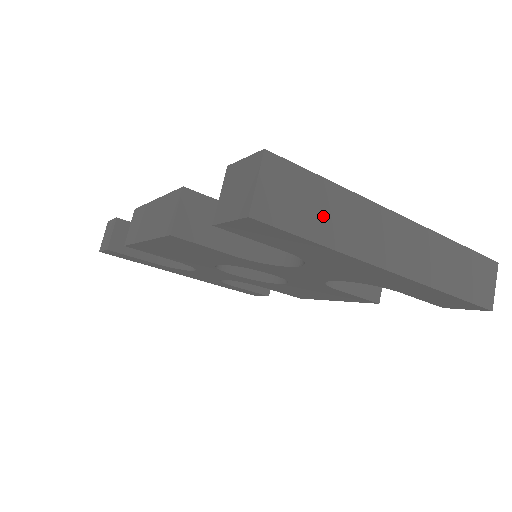
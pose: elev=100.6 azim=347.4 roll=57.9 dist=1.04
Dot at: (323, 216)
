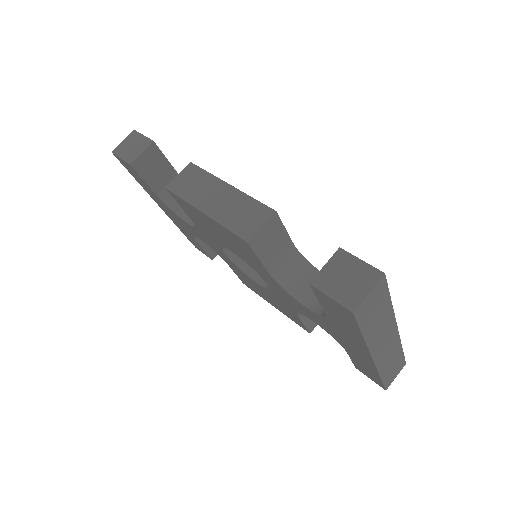
Dot at: (375, 320)
